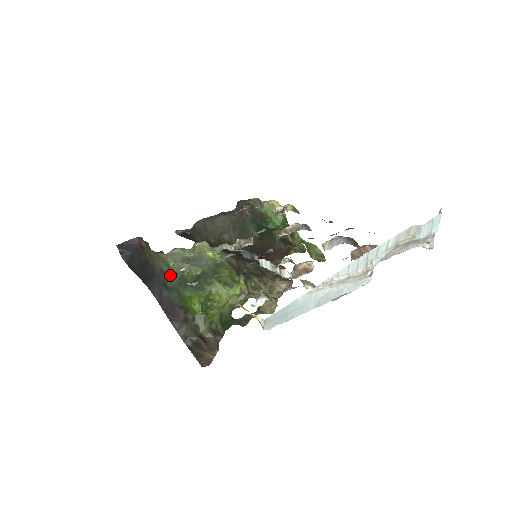
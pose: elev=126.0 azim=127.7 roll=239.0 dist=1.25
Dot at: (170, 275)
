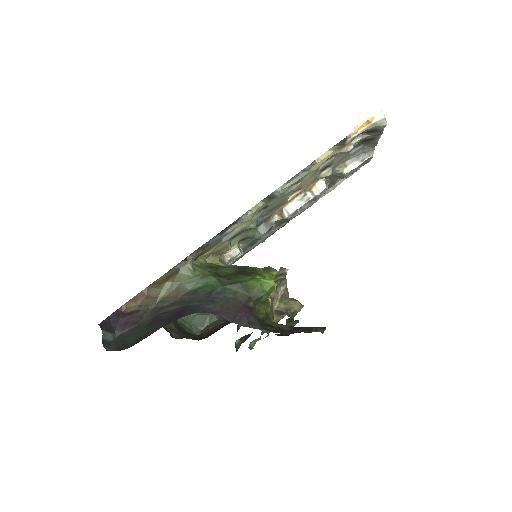
Dot at: (210, 280)
